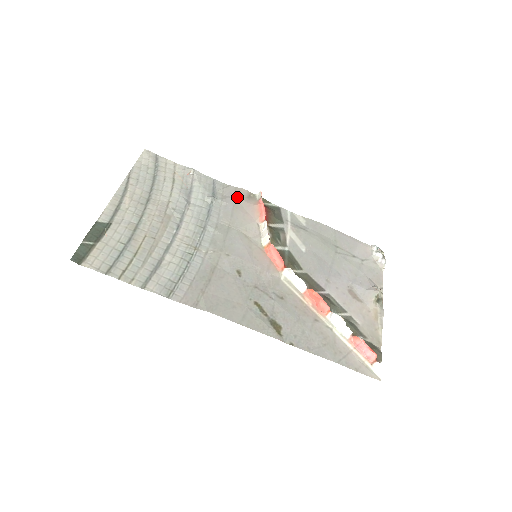
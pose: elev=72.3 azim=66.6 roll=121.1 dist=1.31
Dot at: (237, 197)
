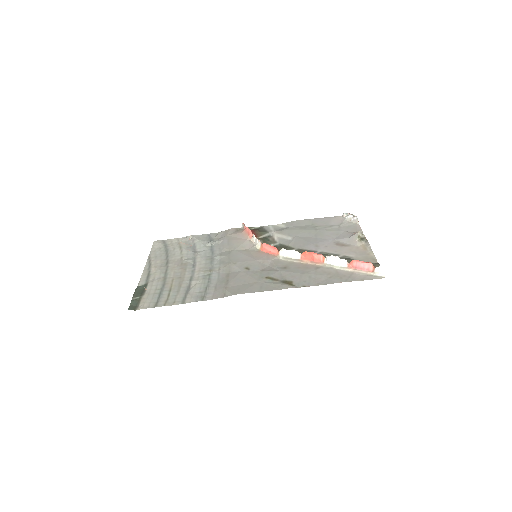
Dot at: (228, 234)
